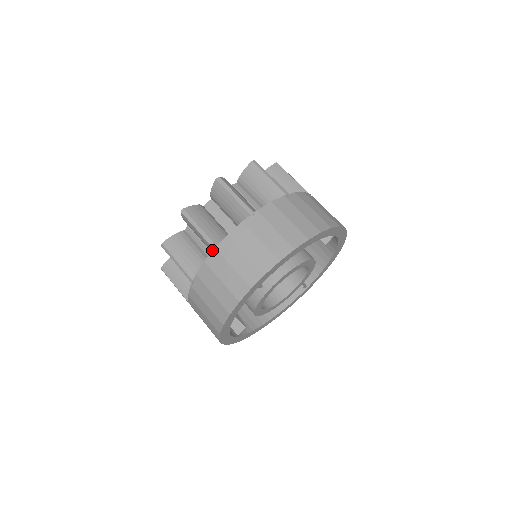
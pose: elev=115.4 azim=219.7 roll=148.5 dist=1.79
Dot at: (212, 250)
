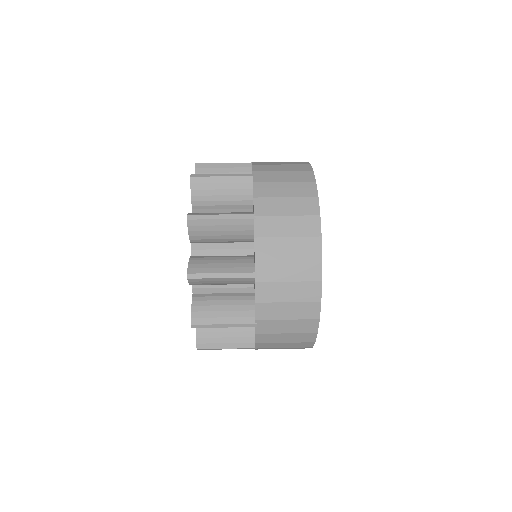
Dot at: (251, 225)
